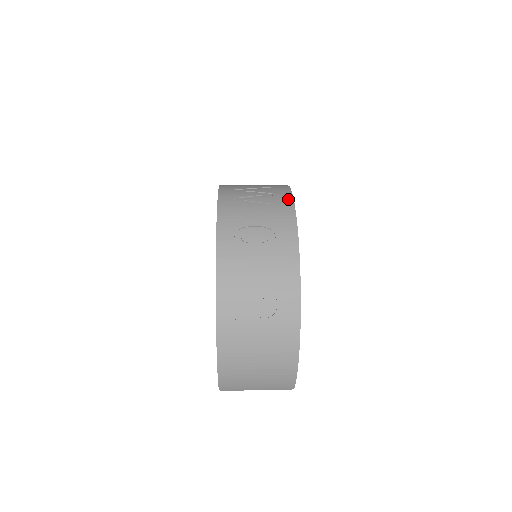
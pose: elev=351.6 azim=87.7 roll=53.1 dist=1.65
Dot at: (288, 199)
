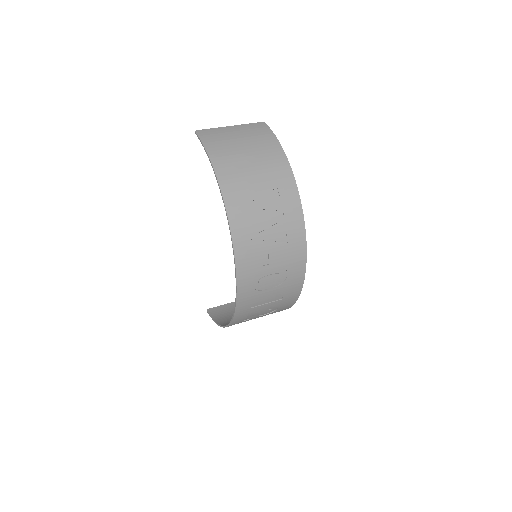
Dot at: (300, 223)
